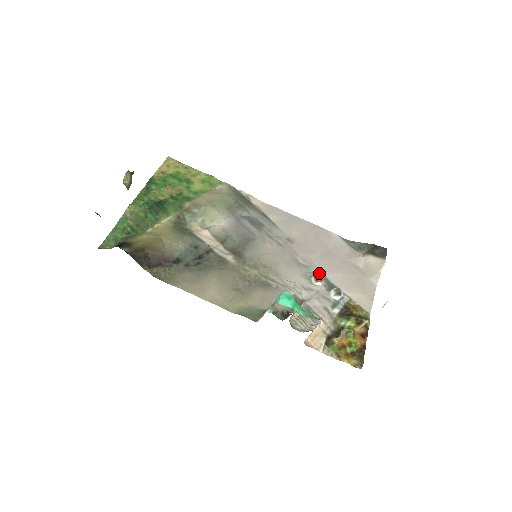
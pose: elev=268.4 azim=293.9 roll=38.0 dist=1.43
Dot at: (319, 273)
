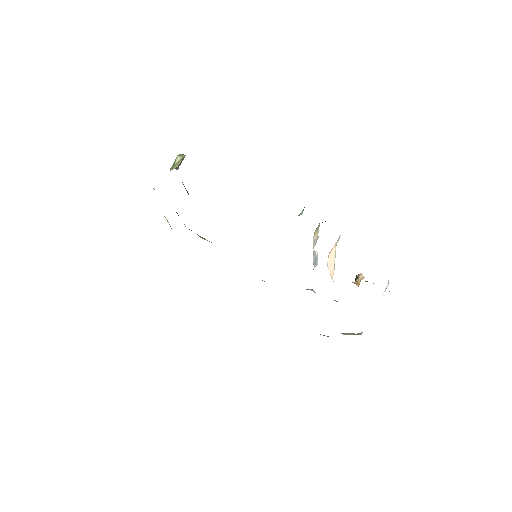
Dot at: occluded
